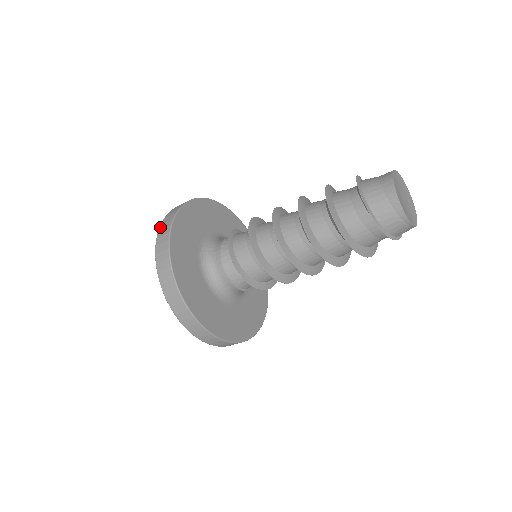
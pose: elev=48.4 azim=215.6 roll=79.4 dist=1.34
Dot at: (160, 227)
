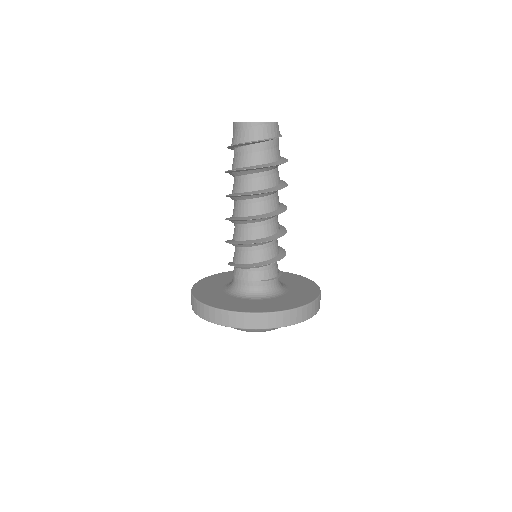
Dot at: occluded
